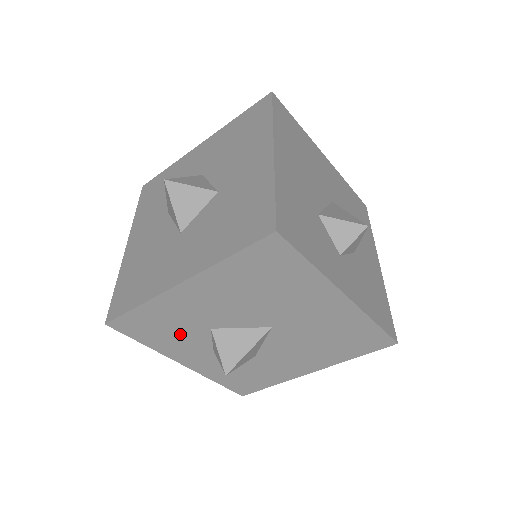
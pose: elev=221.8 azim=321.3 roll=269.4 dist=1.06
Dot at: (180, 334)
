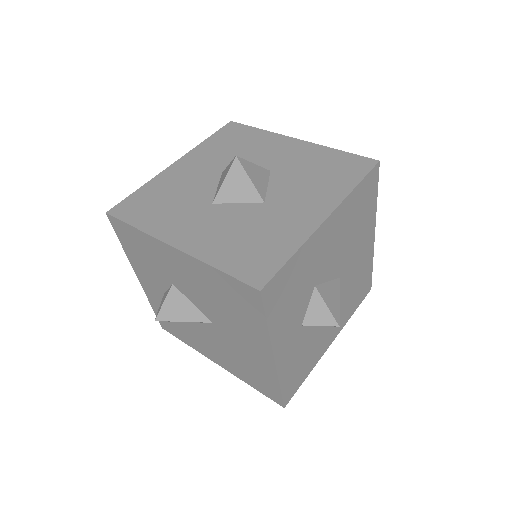
Dot at: (150, 266)
